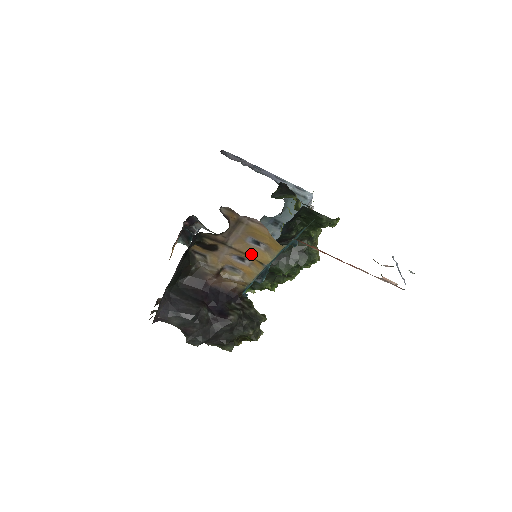
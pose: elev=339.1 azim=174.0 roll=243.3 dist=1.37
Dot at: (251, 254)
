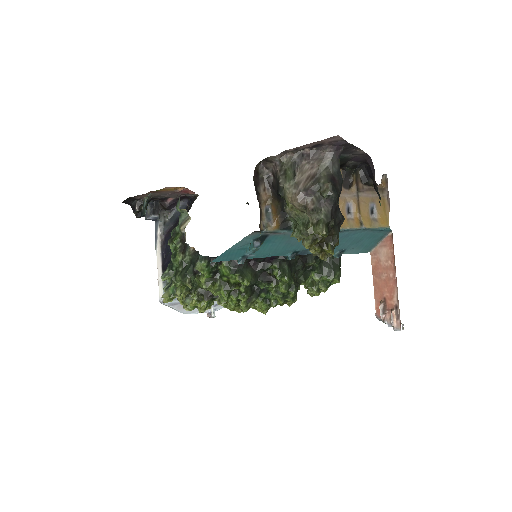
Dot at: (362, 213)
